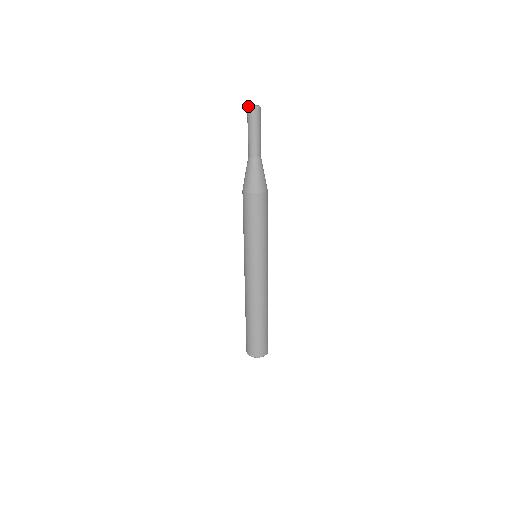
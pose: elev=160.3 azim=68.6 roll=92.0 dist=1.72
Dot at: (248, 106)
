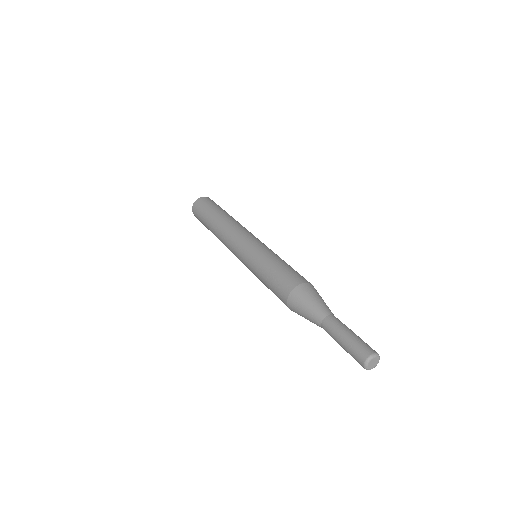
Dot at: occluded
